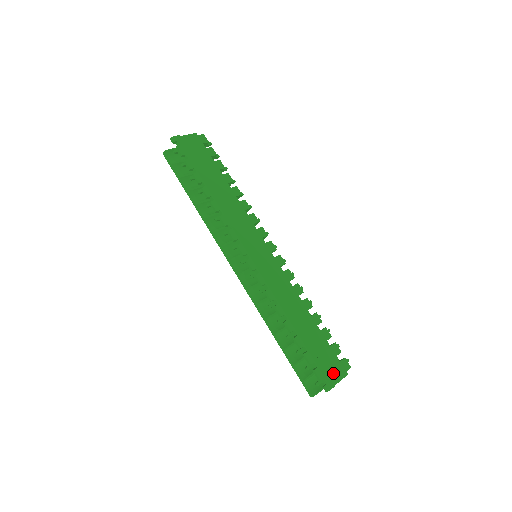
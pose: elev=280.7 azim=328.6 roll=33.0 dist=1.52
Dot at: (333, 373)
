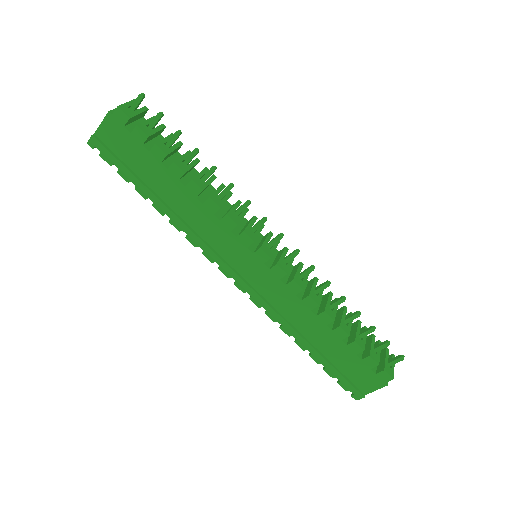
Dot at: (365, 384)
